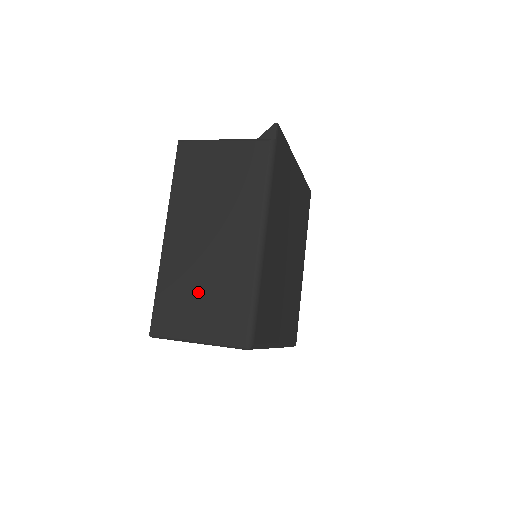
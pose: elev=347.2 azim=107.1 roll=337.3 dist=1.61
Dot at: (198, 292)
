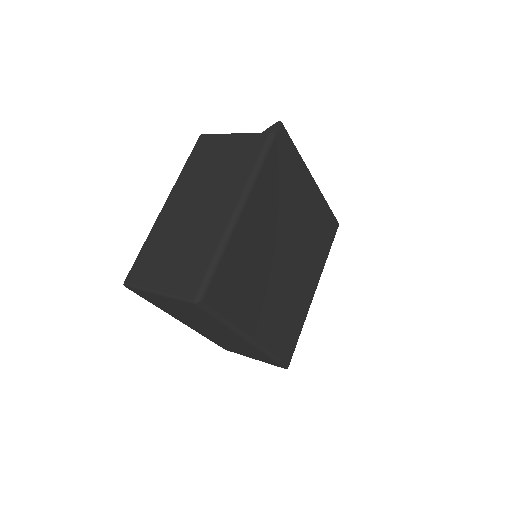
Dot at: (173, 251)
